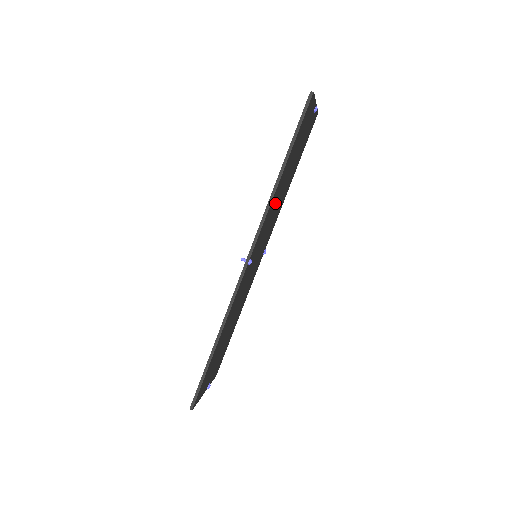
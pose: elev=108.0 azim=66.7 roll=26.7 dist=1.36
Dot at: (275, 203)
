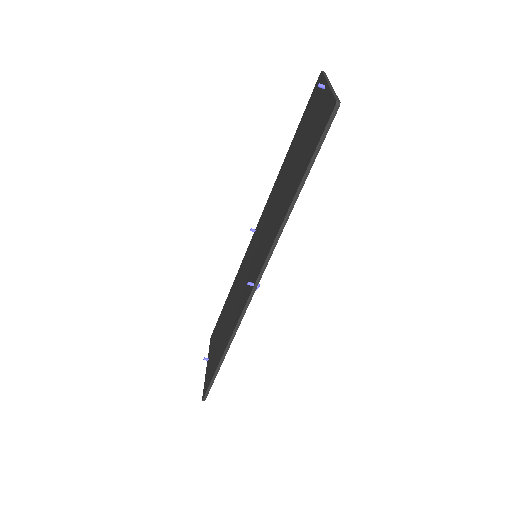
Dot at: occluded
